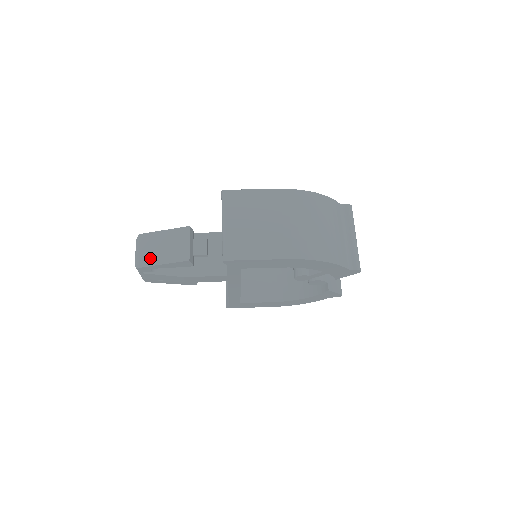
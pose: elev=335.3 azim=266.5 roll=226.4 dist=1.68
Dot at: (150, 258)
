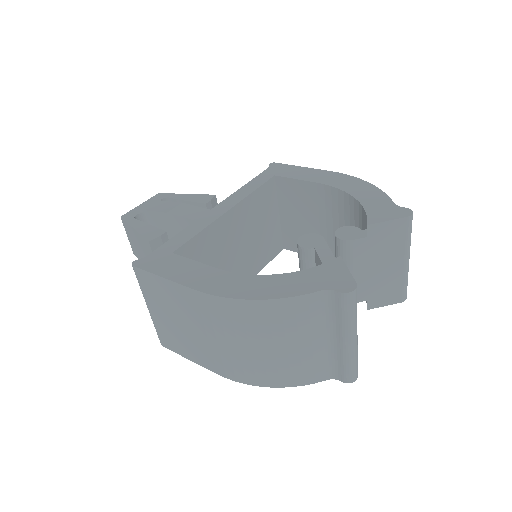
Dot at: (136, 251)
